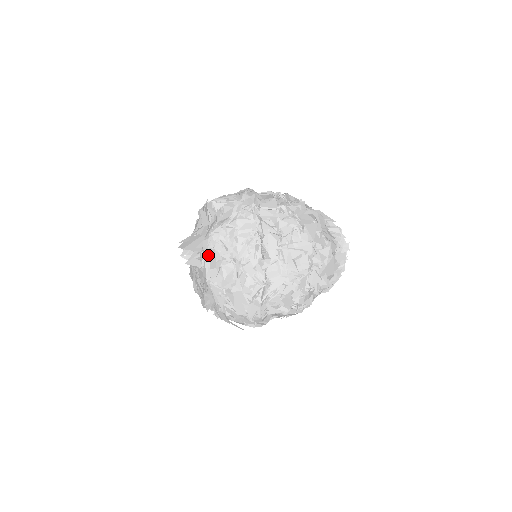
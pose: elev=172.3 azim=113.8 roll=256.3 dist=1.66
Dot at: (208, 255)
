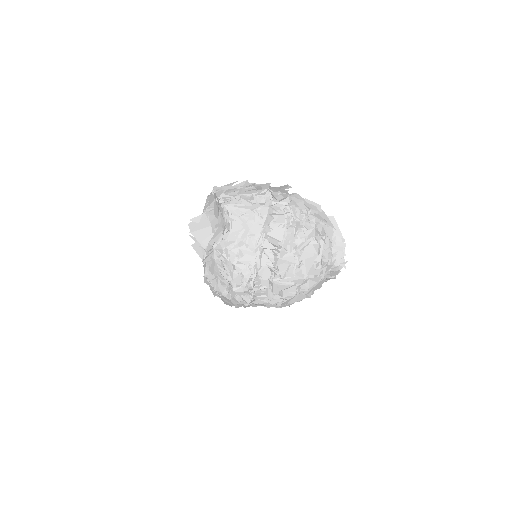
Dot at: (209, 260)
